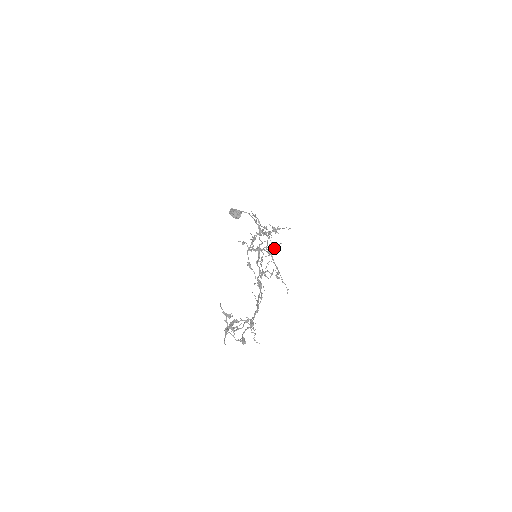
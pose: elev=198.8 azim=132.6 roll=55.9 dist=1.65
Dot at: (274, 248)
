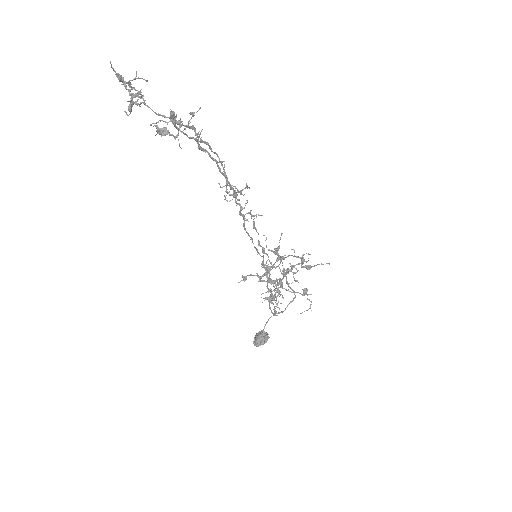
Dot at: (305, 290)
